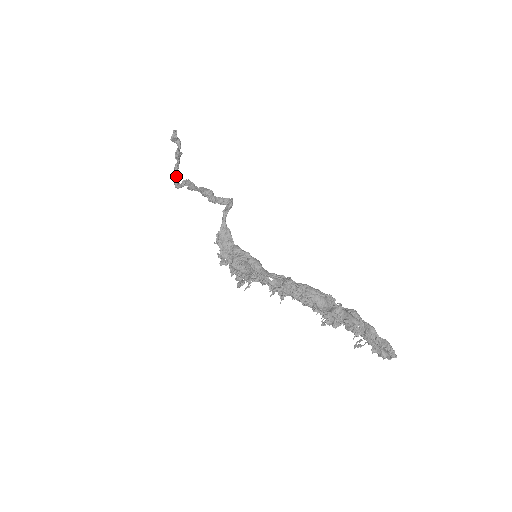
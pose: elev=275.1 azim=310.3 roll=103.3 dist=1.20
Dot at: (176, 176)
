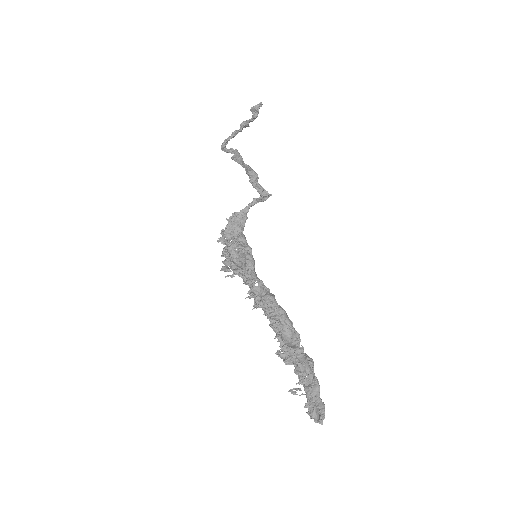
Dot at: (229, 140)
